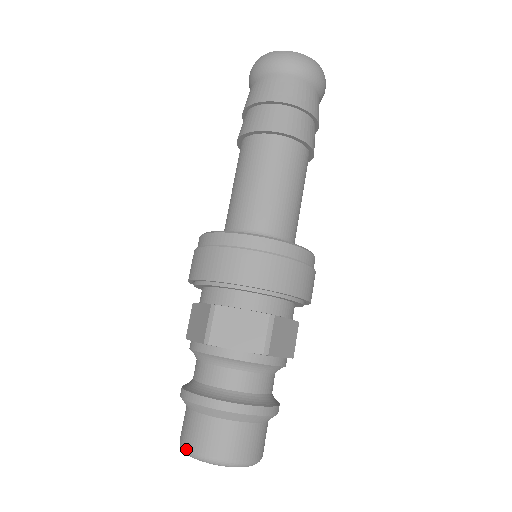
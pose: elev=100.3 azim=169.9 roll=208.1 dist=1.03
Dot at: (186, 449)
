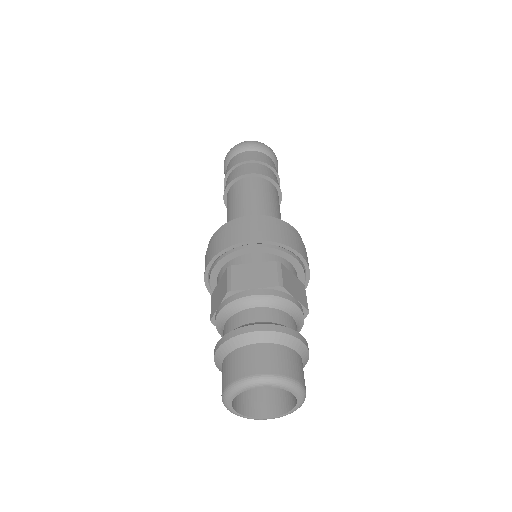
Dot at: (271, 375)
